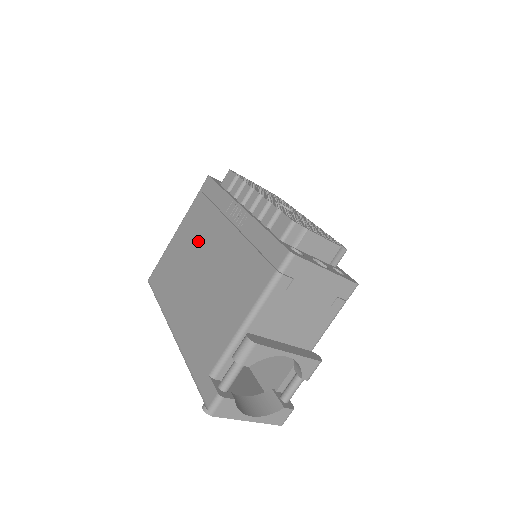
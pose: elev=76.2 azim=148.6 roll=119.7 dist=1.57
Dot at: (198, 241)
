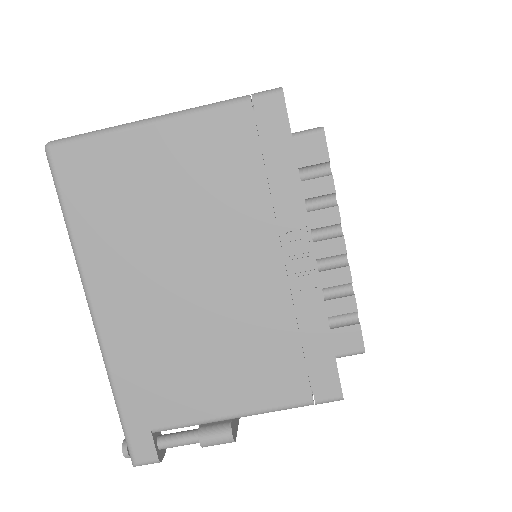
Dot at: (205, 211)
